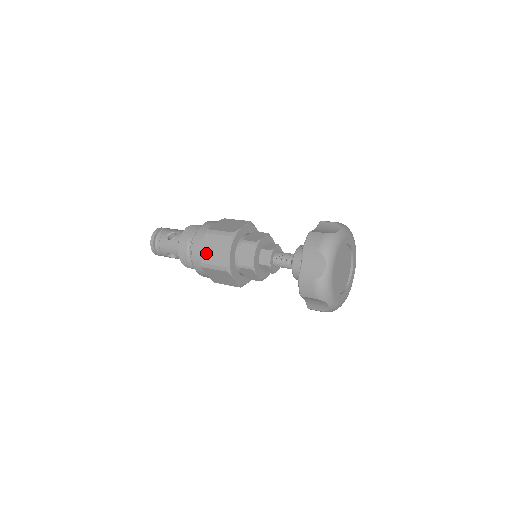
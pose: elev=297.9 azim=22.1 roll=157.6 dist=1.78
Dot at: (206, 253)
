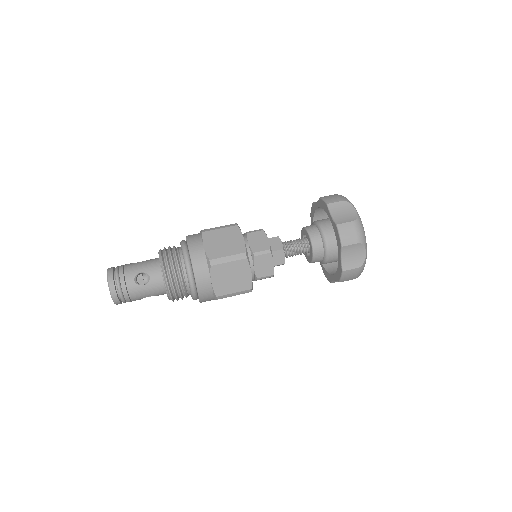
Dot at: (220, 285)
